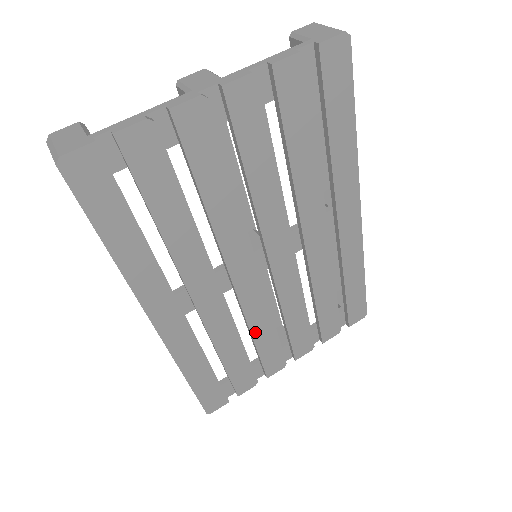
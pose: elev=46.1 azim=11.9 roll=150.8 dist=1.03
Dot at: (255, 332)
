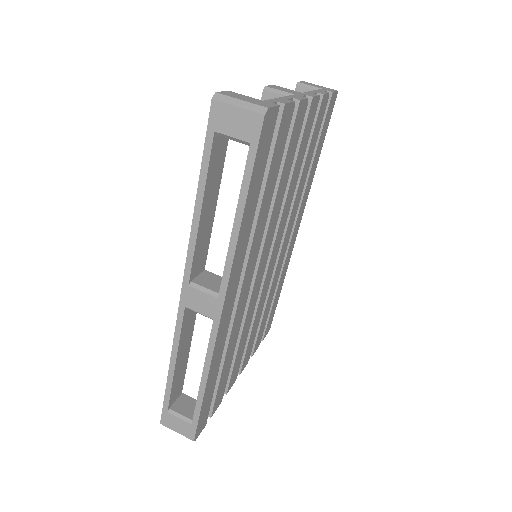
Dot at: (242, 335)
